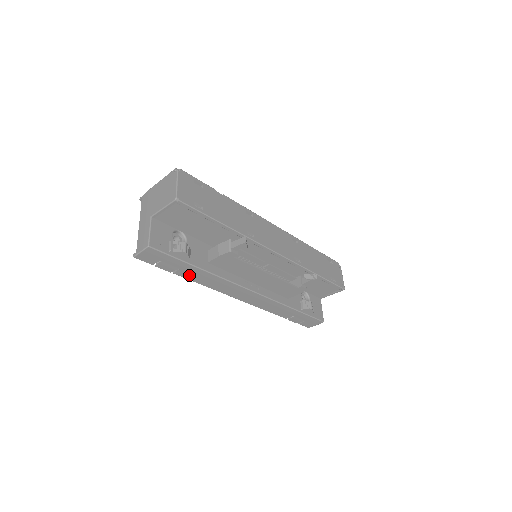
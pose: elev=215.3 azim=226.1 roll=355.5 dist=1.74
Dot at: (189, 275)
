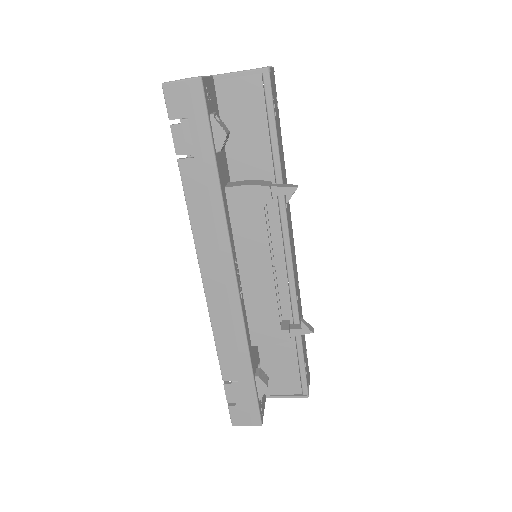
Dot at: (193, 180)
